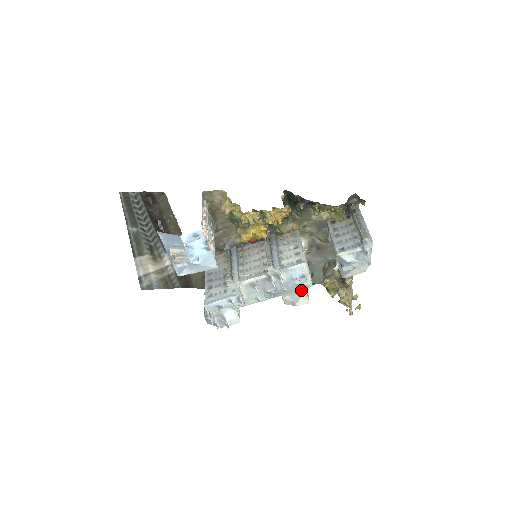
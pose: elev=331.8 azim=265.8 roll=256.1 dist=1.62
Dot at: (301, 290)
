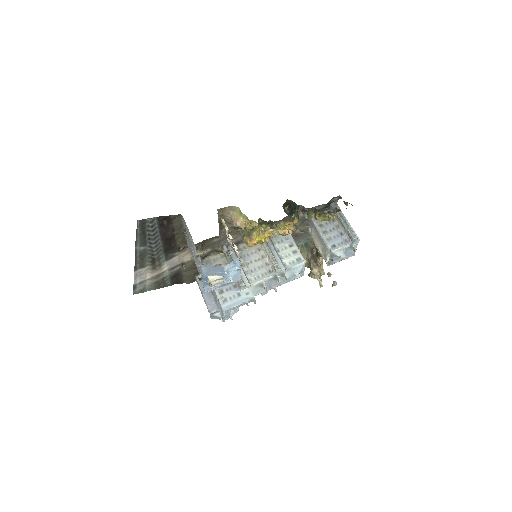
Dot at: occluded
